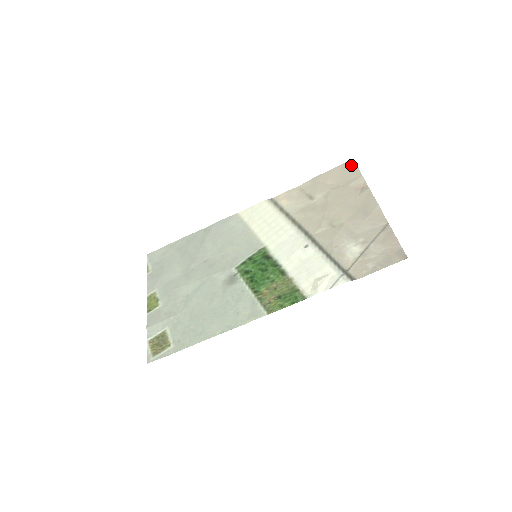
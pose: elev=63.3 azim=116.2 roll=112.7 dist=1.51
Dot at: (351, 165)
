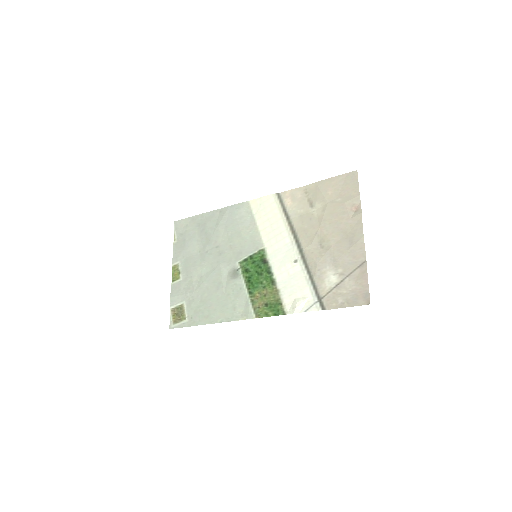
Dot at: (353, 178)
